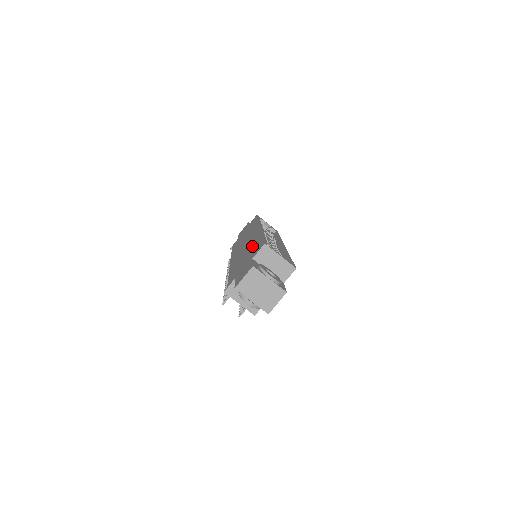
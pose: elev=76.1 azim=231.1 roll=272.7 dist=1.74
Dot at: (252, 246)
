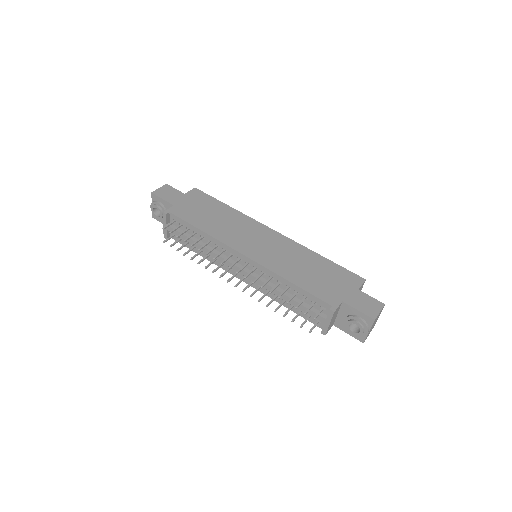
Dot at: (315, 263)
